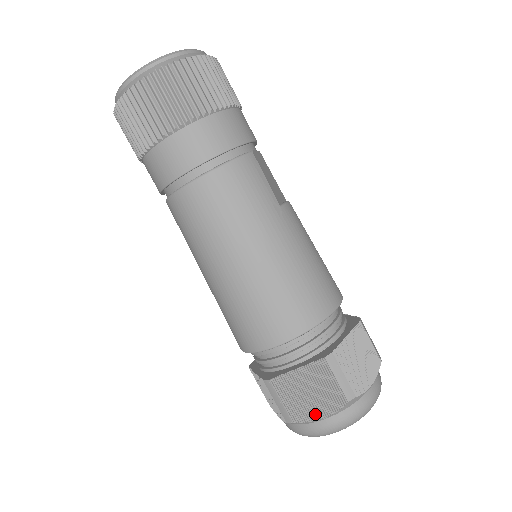
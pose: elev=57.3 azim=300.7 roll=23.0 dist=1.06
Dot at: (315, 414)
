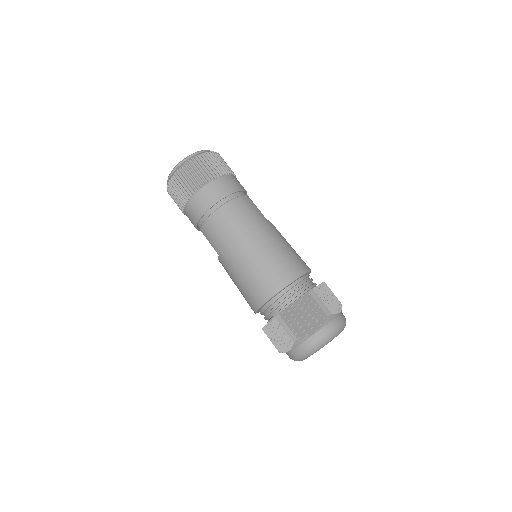
Dot at: (310, 330)
